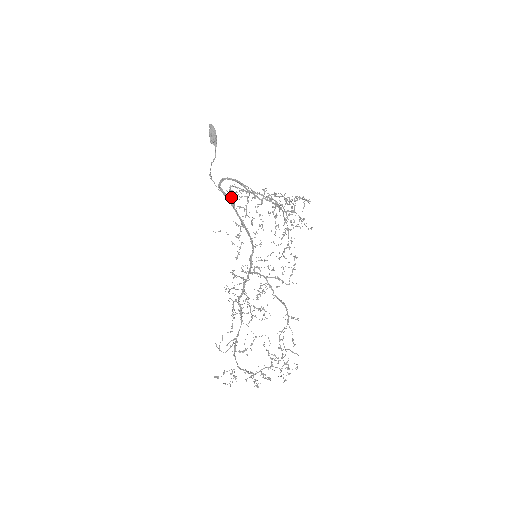
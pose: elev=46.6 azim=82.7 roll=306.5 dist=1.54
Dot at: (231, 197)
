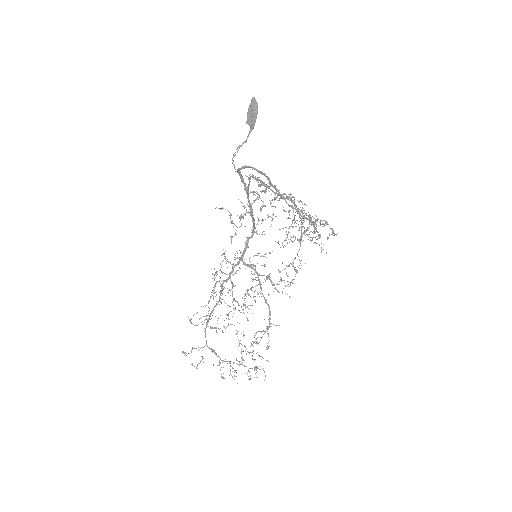
Dot at: (248, 184)
